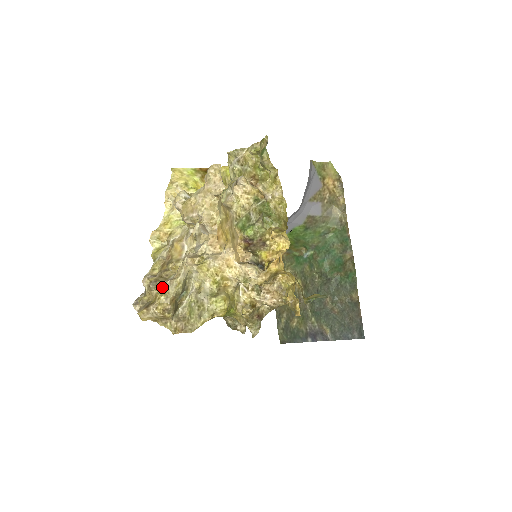
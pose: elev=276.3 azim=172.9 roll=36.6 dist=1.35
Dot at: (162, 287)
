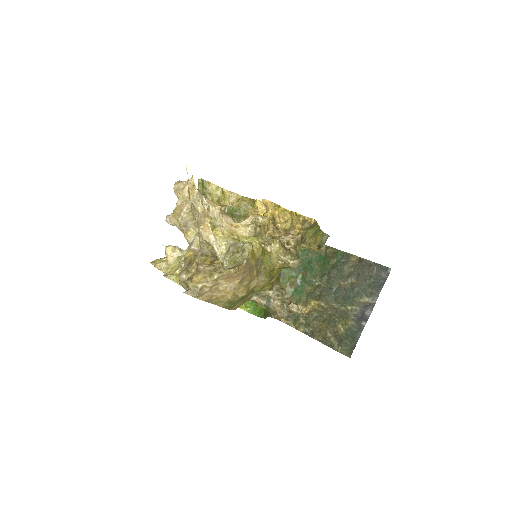
Dot at: (197, 259)
